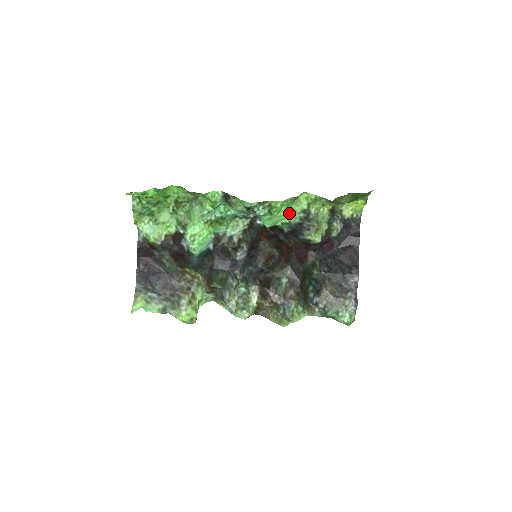
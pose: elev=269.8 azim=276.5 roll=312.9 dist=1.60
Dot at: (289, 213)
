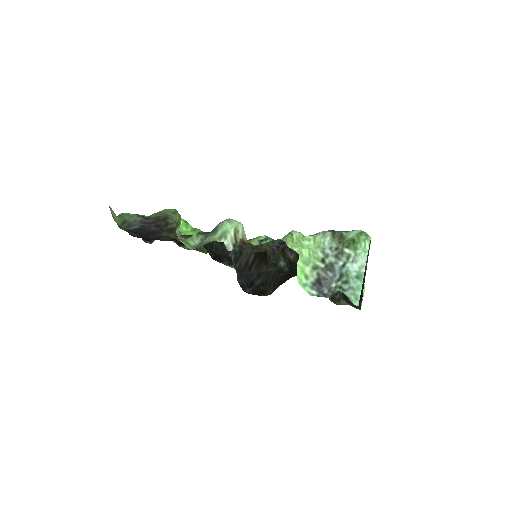
Dot at: occluded
